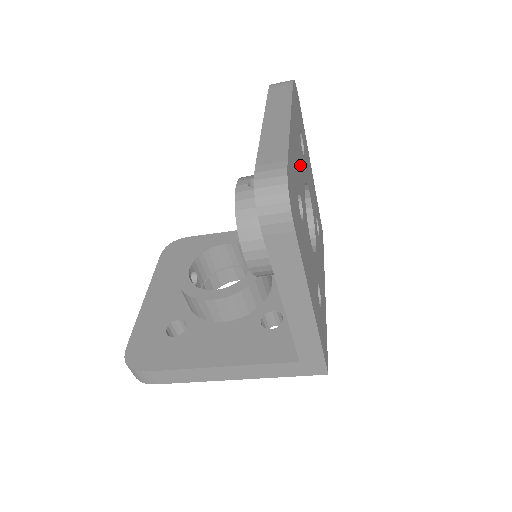
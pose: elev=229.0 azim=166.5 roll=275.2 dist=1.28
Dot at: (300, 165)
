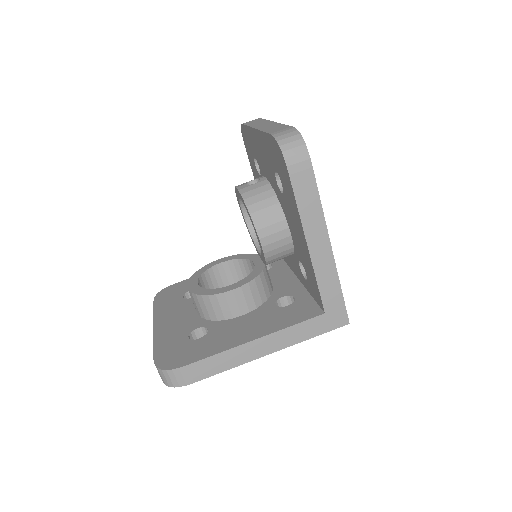
Dot at: occluded
